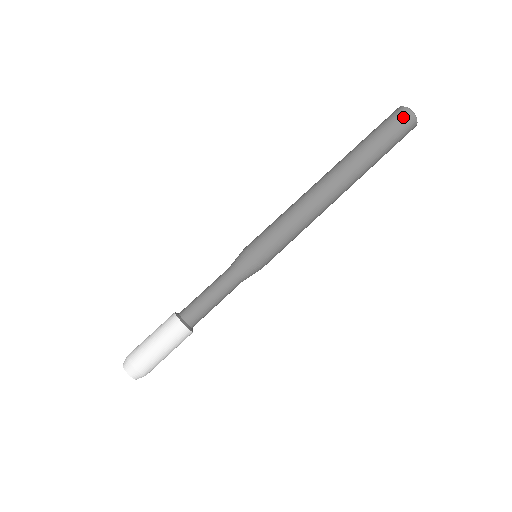
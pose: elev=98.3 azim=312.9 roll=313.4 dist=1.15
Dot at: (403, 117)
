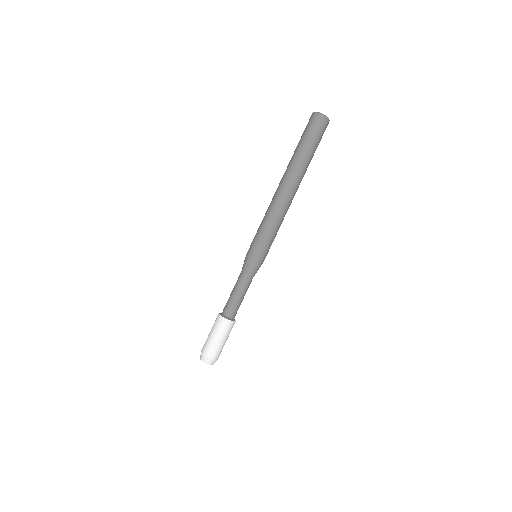
Dot at: (314, 120)
